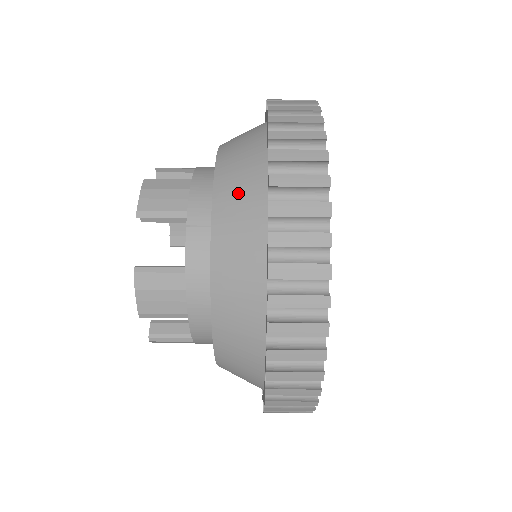
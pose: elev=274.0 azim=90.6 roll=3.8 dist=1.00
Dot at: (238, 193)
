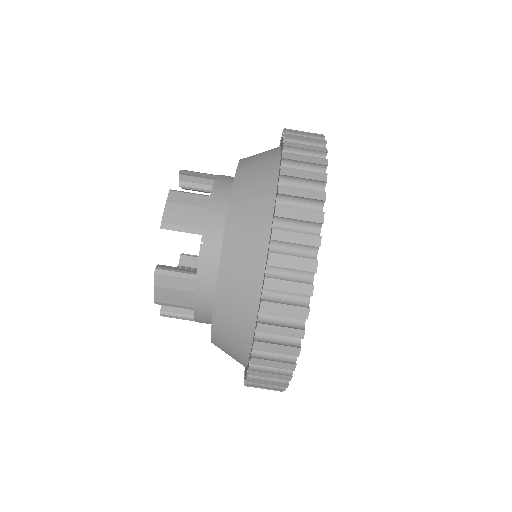
Dot at: (246, 230)
